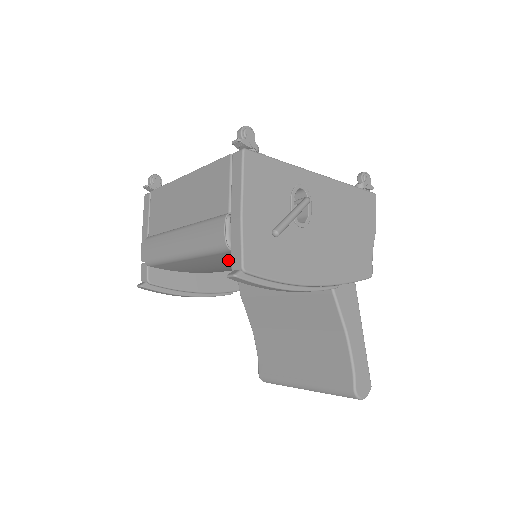
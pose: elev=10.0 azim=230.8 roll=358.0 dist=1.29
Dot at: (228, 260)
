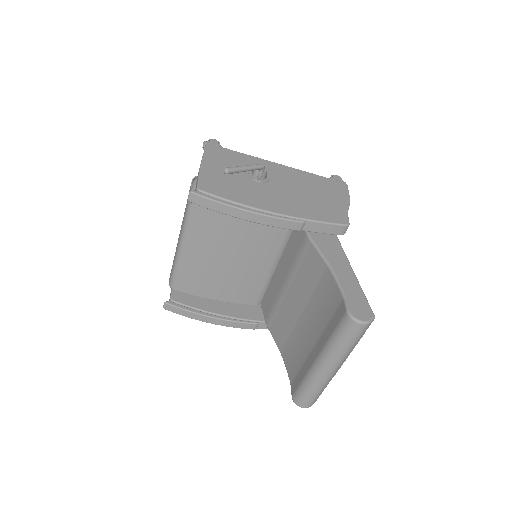
Dot at: (209, 225)
